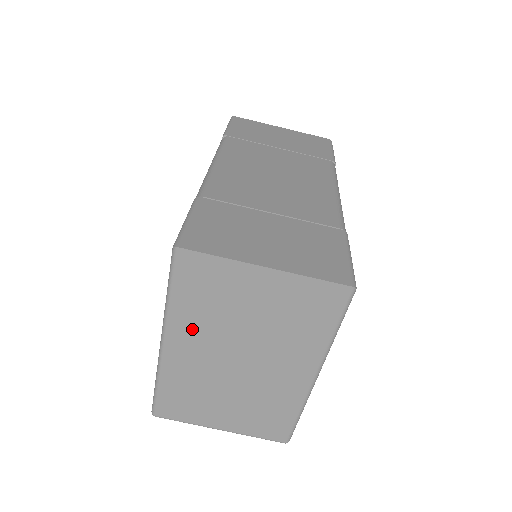
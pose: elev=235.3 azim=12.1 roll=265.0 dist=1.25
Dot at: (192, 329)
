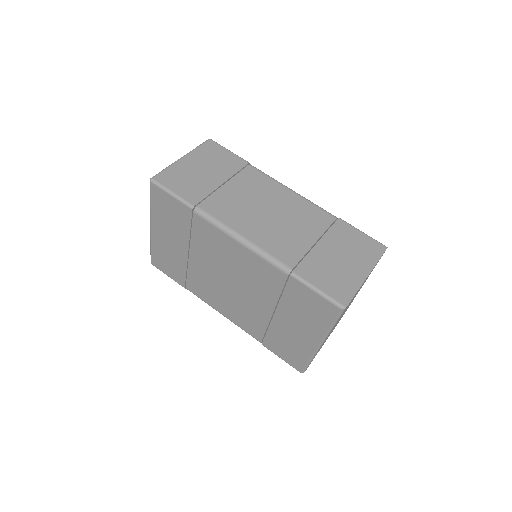
Dot at: occluded
